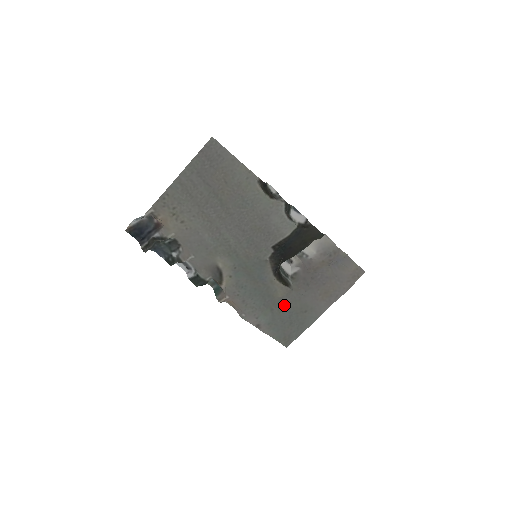
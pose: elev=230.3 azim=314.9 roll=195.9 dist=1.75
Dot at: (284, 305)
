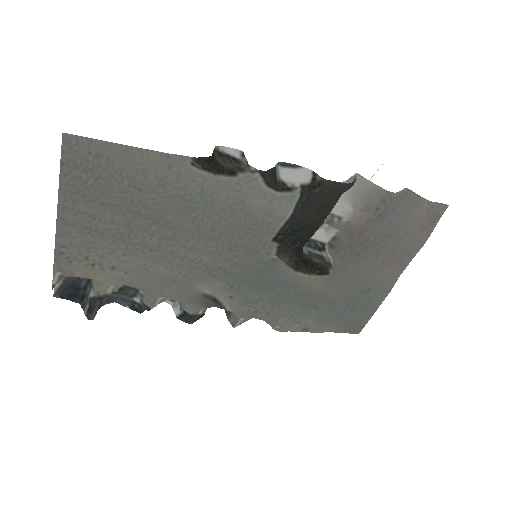
Dot at: (331, 295)
